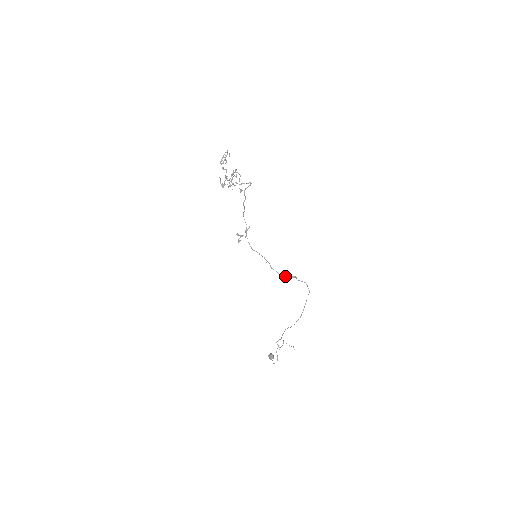
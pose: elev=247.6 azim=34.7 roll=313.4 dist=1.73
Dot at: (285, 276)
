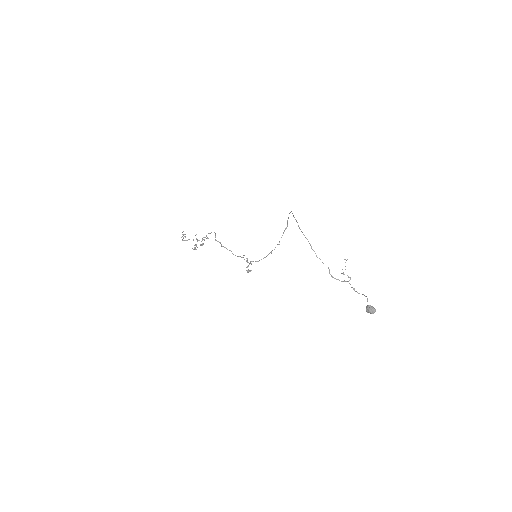
Dot at: (281, 237)
